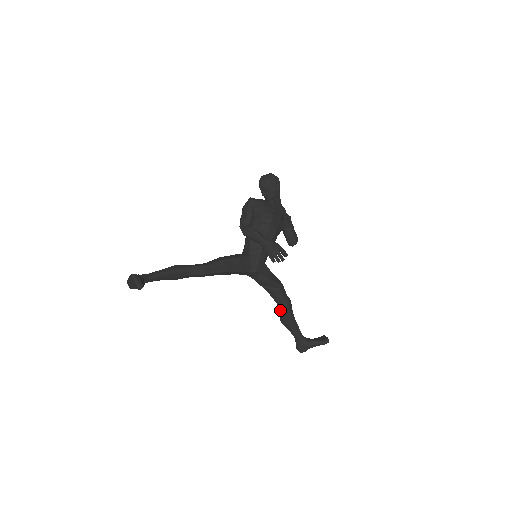
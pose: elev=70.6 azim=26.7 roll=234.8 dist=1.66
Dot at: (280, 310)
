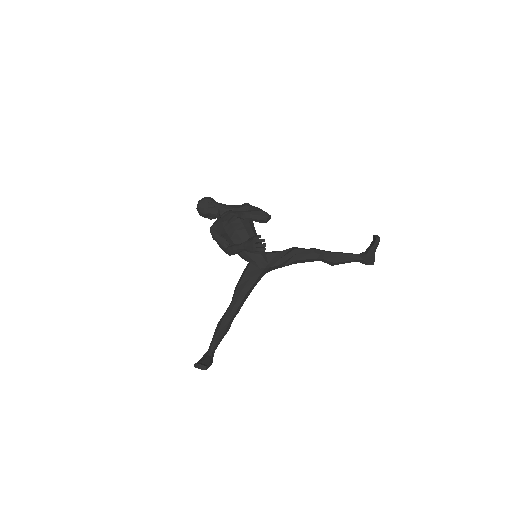
Dot at: occluded
